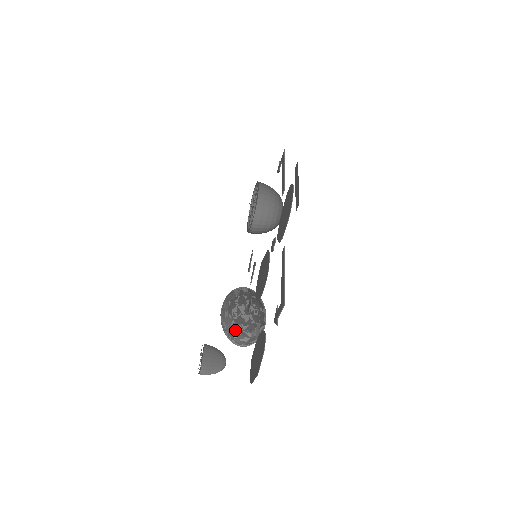
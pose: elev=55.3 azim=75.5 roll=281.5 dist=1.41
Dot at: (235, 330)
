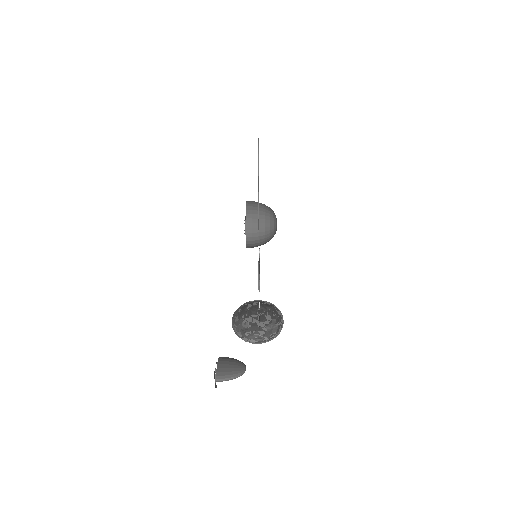
Dot at: (247, 327)
